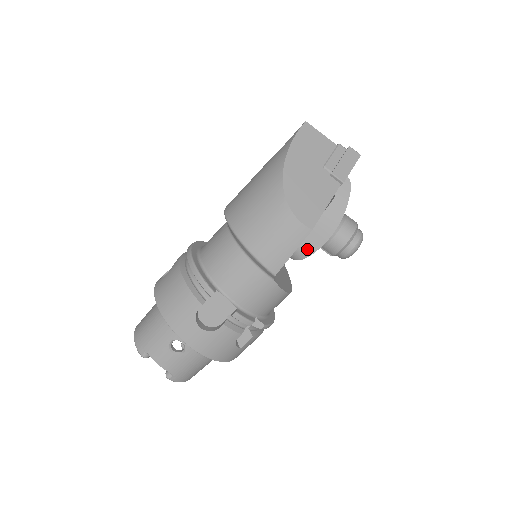
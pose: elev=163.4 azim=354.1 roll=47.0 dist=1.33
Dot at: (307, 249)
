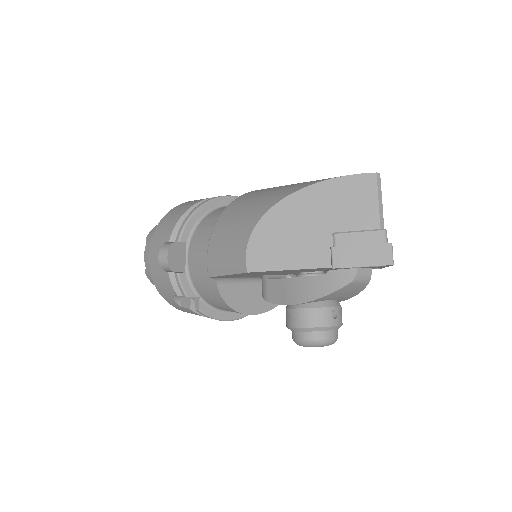
Dot at: (268, 292)
